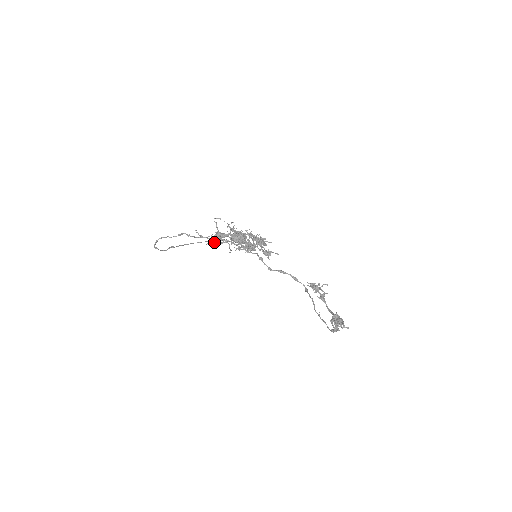
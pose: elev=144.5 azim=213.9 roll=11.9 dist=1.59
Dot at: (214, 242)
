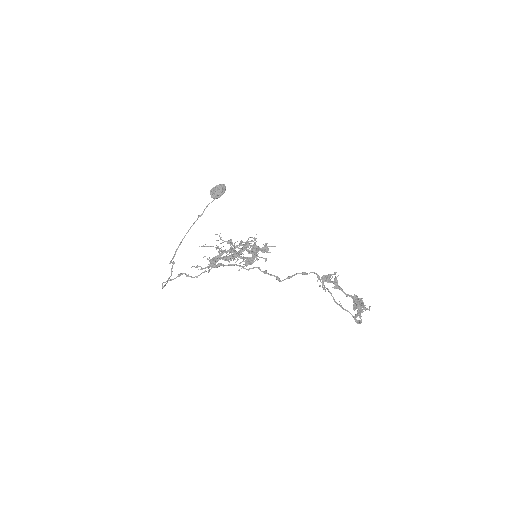
Dot at: occluded
